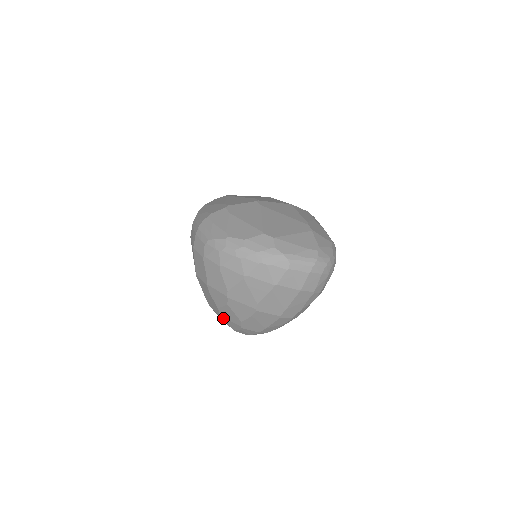
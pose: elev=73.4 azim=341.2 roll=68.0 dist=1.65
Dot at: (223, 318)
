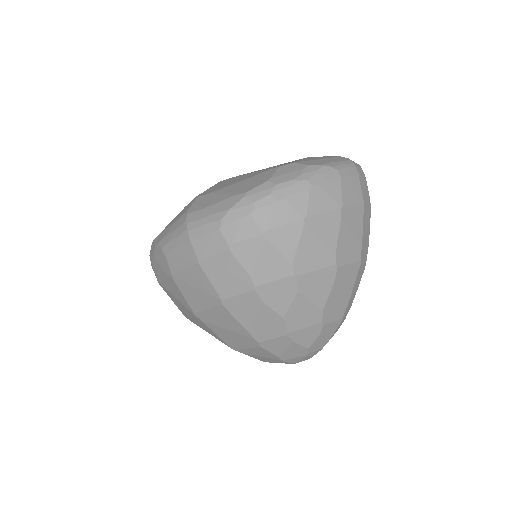
Dot at: (292, 334)
